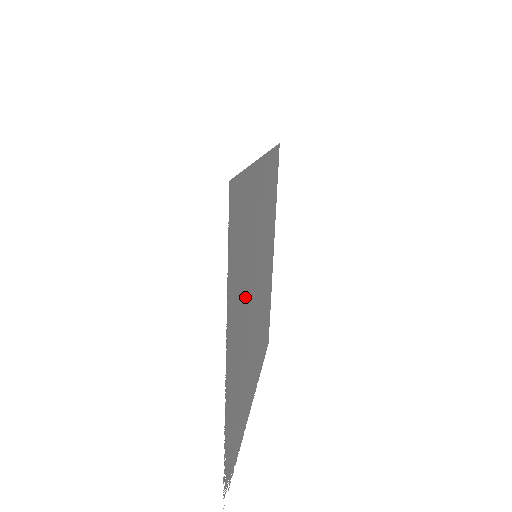
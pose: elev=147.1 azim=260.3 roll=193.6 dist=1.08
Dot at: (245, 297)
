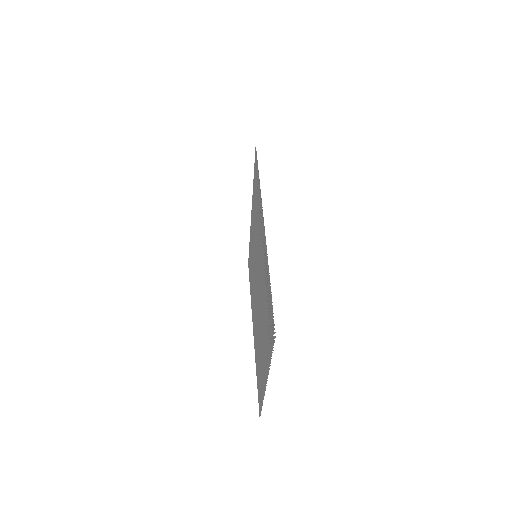
Dot at: (259, 246)
